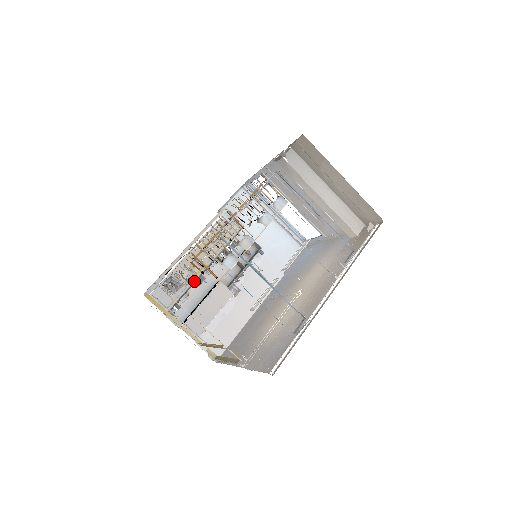
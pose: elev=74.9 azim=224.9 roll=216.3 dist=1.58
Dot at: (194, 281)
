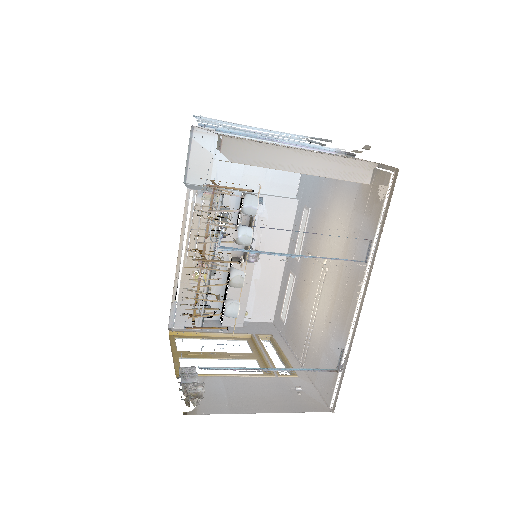
Dot at: occluded
